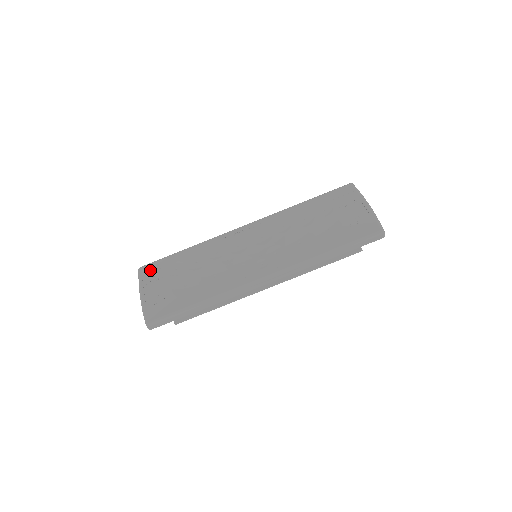
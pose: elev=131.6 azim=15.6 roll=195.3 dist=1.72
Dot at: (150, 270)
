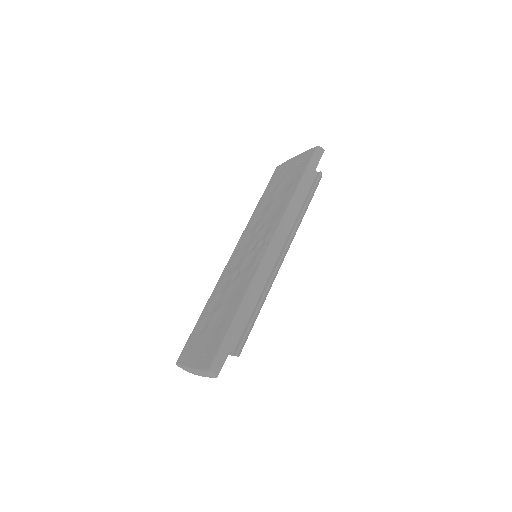
Dot at: (185, 352)
